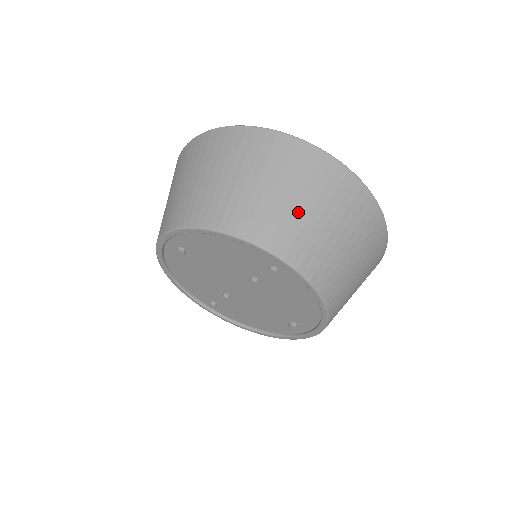
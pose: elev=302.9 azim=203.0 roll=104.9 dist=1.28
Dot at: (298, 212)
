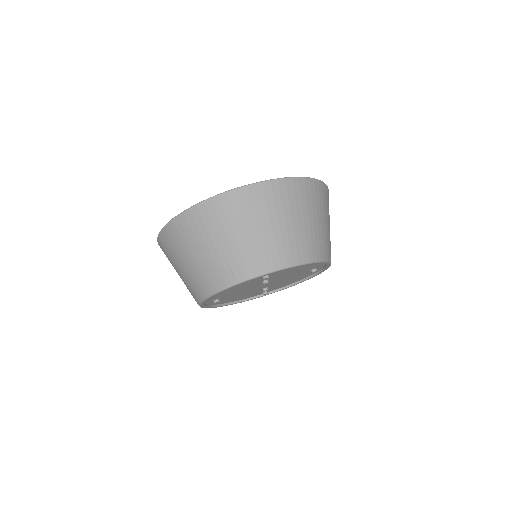
Dot at: (244, 243)
